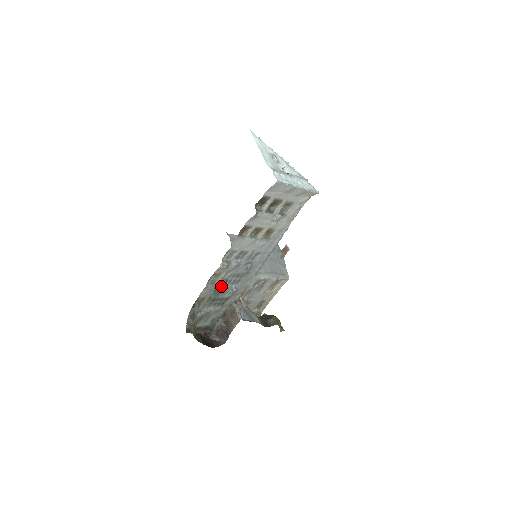
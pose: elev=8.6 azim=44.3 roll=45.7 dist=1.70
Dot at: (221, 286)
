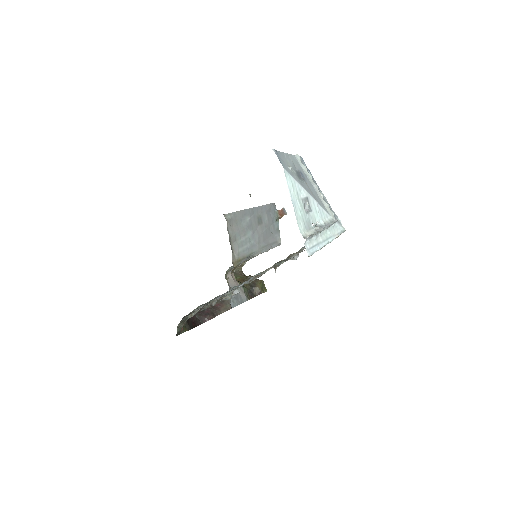
Dot at: occluded
